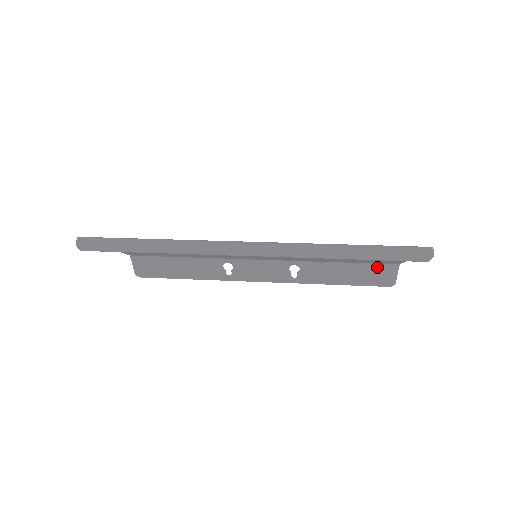
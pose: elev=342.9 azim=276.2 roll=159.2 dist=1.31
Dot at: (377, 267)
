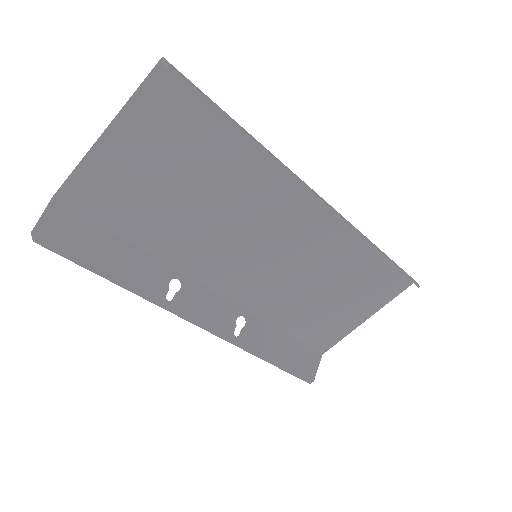
Dot at: (307, 351)
